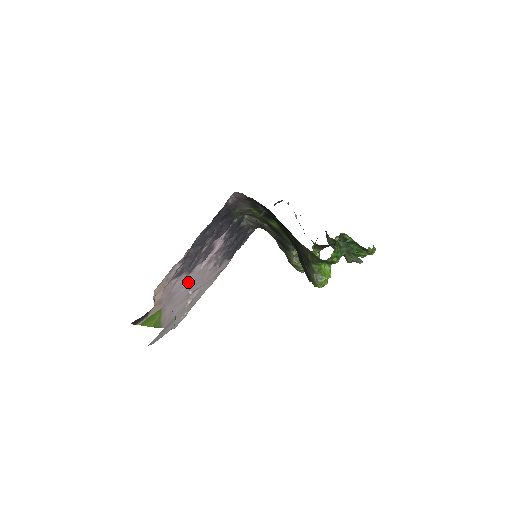
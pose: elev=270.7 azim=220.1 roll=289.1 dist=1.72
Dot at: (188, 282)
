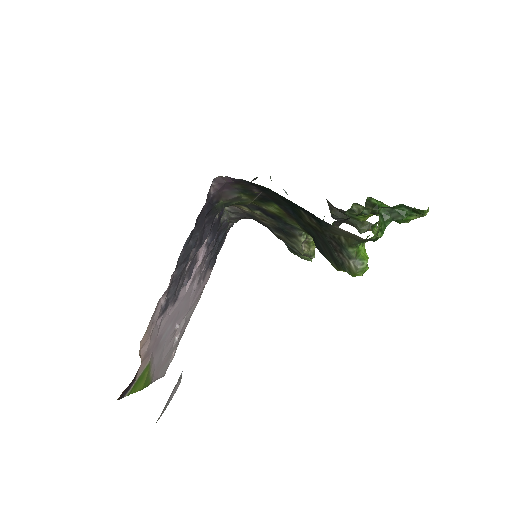
Dot at: (174, 315)
